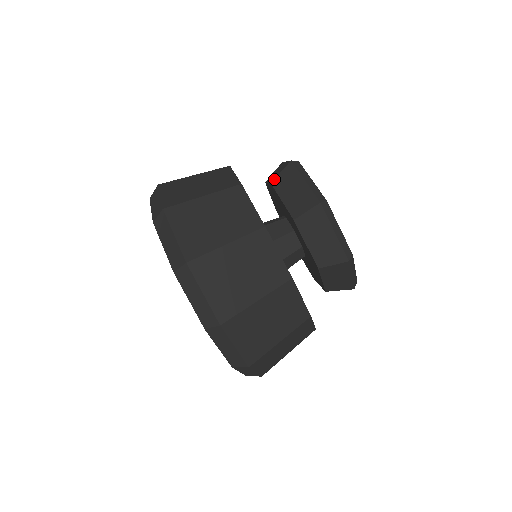
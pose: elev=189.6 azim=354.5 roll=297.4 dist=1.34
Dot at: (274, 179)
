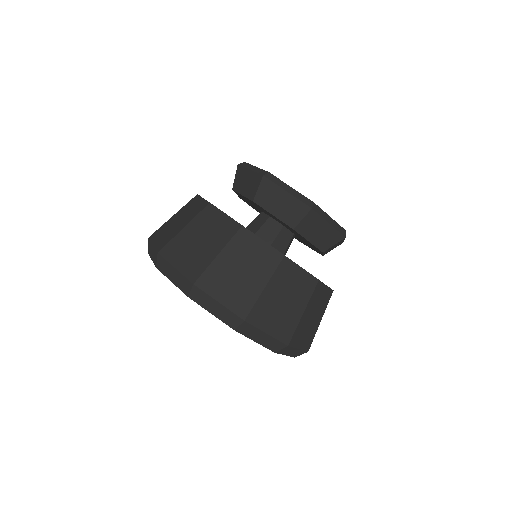
Dot at: (254, 197)
